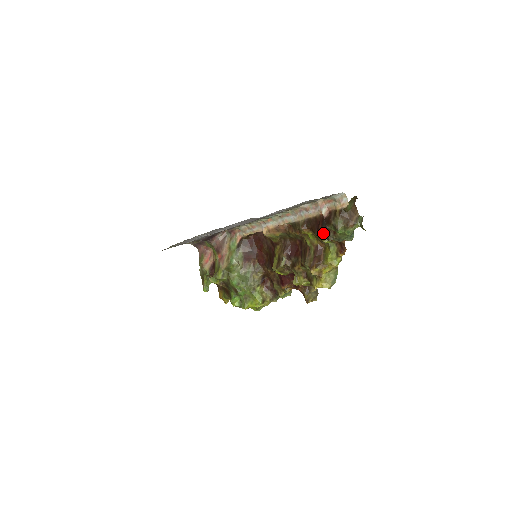
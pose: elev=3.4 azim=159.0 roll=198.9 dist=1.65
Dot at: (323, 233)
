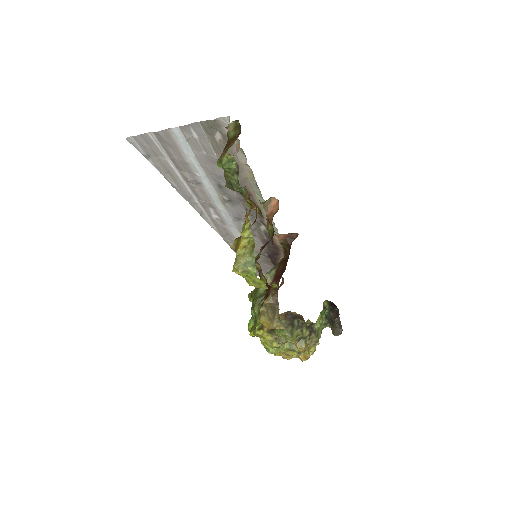
Dot at: occluded
